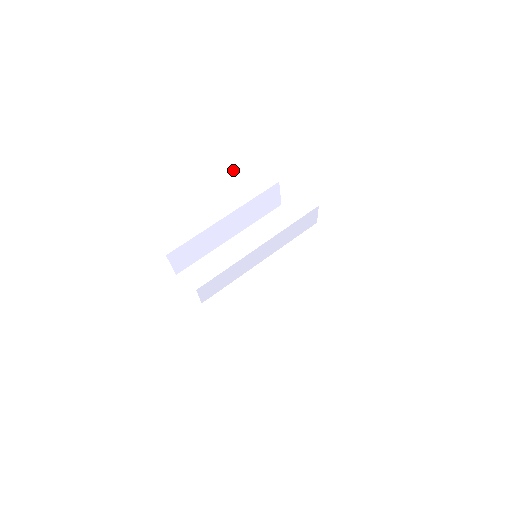
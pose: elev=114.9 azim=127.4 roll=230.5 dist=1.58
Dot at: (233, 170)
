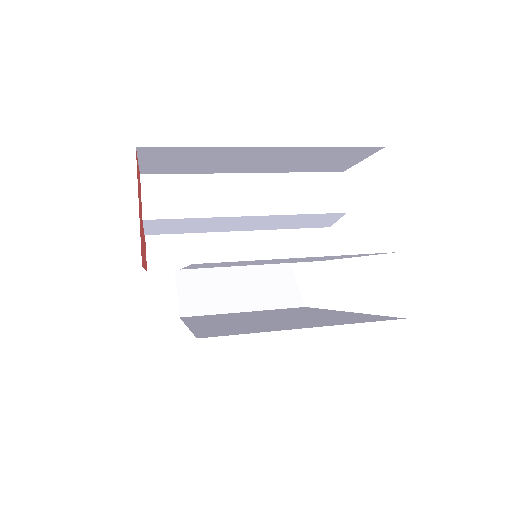
Dot at: (283, 273)
